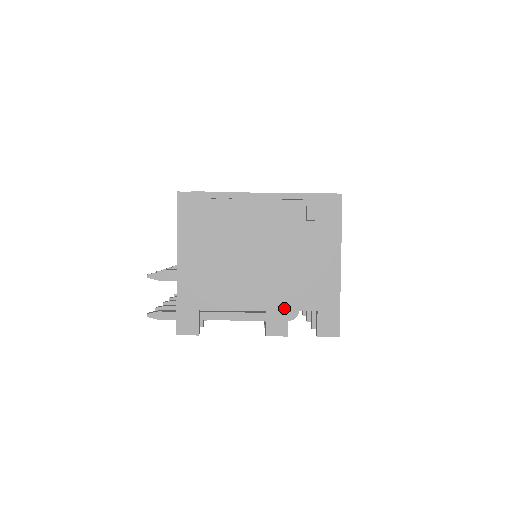
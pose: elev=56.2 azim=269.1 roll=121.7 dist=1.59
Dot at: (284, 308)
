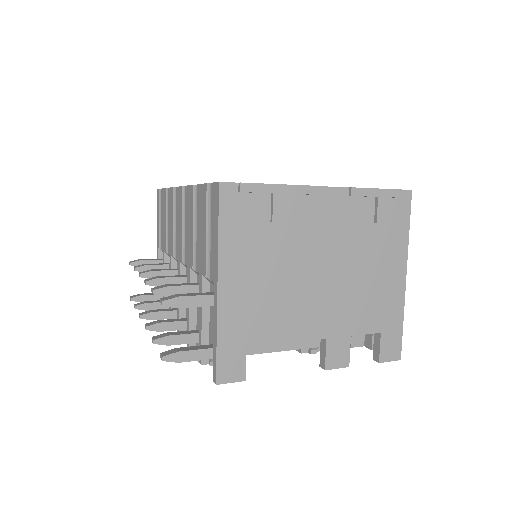
Dot at: (346, 333)
